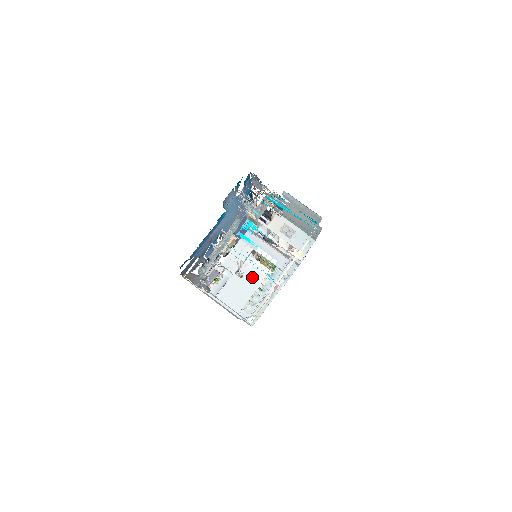
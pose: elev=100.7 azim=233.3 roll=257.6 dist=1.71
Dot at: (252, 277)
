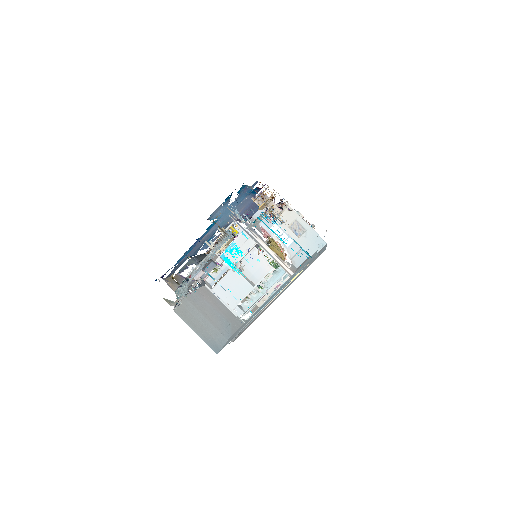
Dot at: (258, 263)
